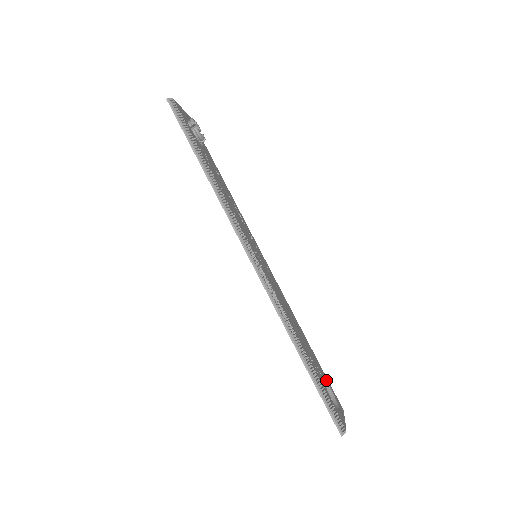
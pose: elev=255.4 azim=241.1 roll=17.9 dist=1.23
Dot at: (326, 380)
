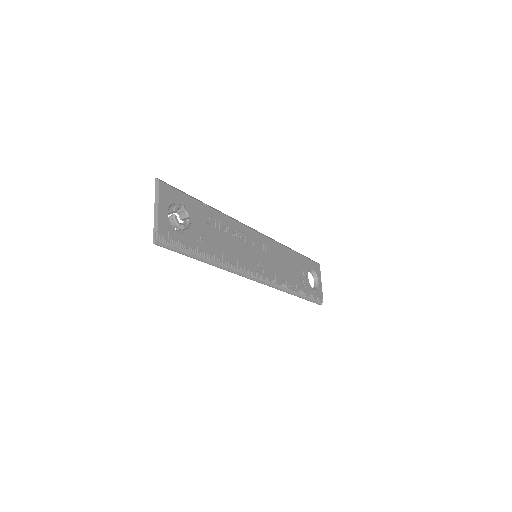
Dot at: (309, 267)
